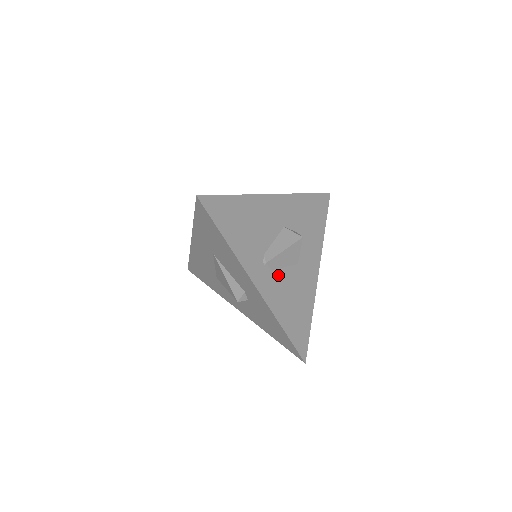
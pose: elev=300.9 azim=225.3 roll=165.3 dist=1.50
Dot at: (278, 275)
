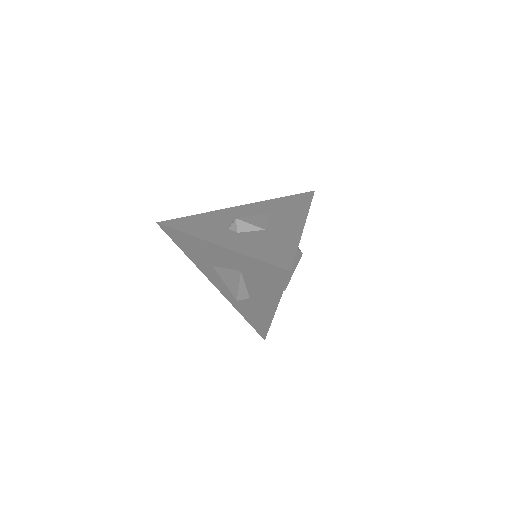
Dot at: occluded
